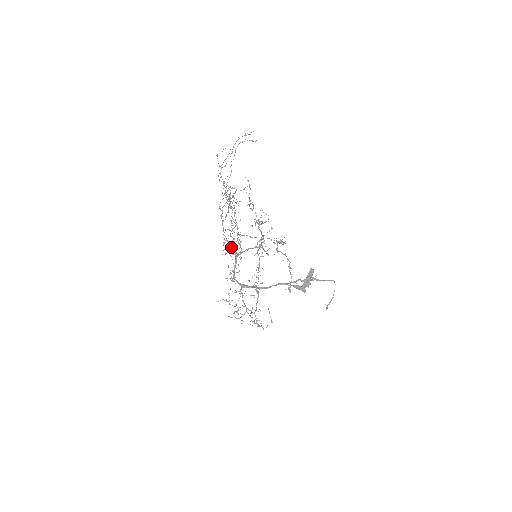
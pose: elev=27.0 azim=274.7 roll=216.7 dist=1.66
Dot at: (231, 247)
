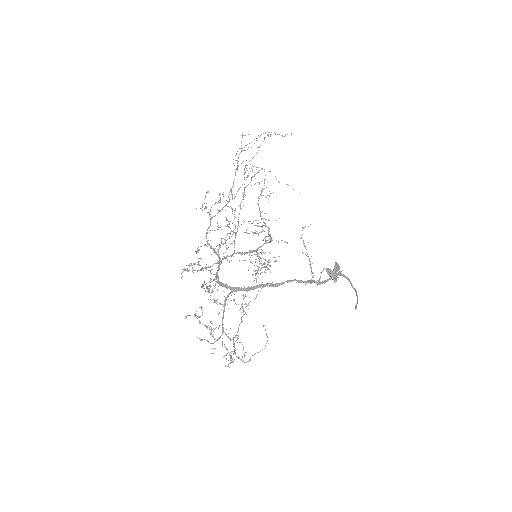
Dot at: occluded
